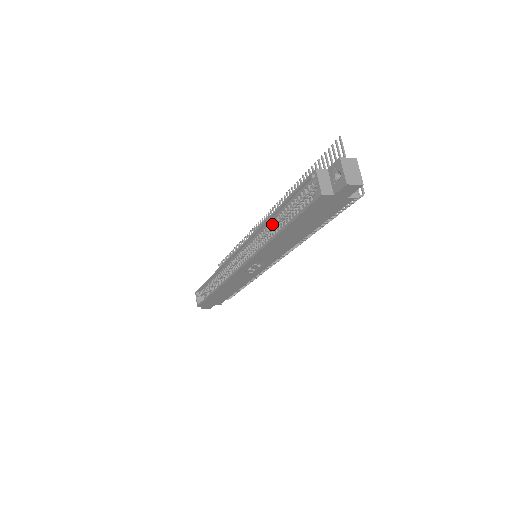
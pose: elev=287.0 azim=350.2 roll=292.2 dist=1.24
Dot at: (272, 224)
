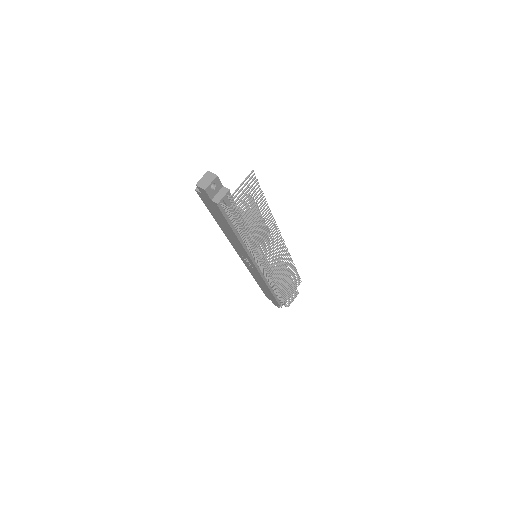
Dot at: occluded
